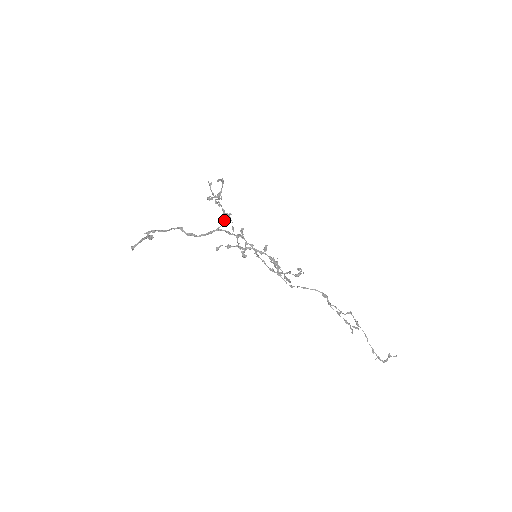
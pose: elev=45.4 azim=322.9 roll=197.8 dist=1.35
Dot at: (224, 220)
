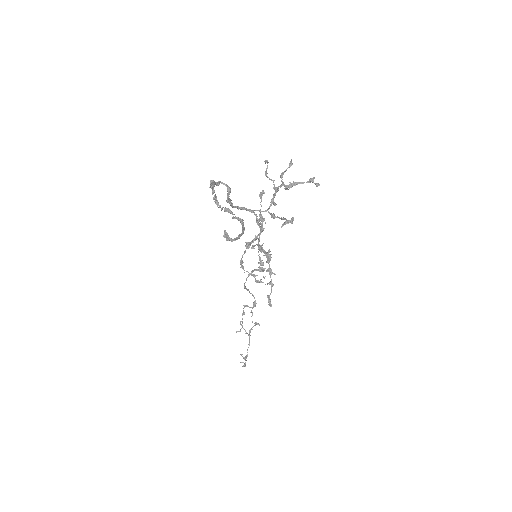
Dot at: occluded
